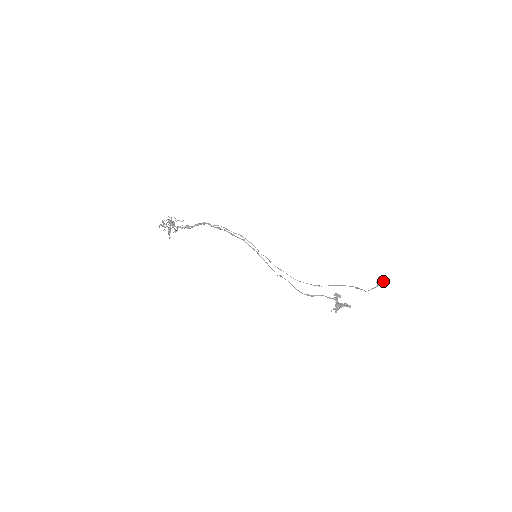
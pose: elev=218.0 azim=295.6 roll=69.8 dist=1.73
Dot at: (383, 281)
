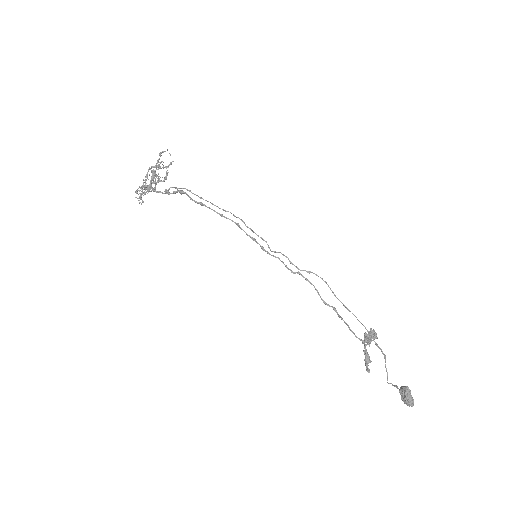
Dot at: occluded
